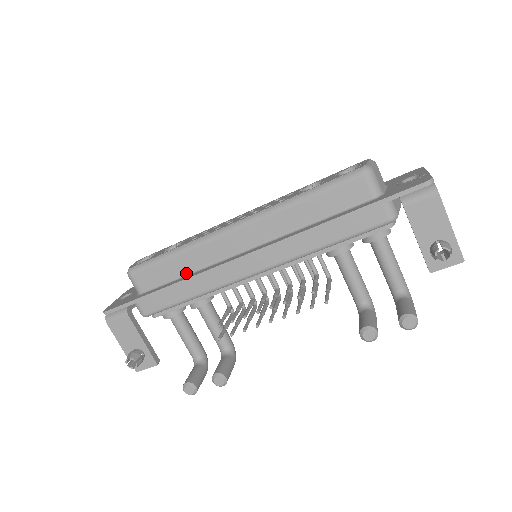
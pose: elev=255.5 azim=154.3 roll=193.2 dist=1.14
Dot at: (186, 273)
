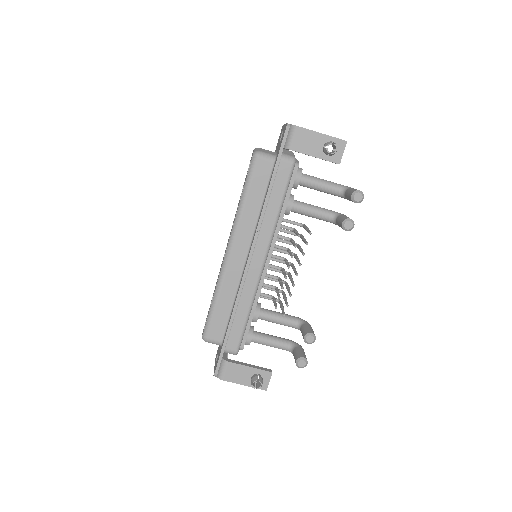
Dot at: (232, 304)
